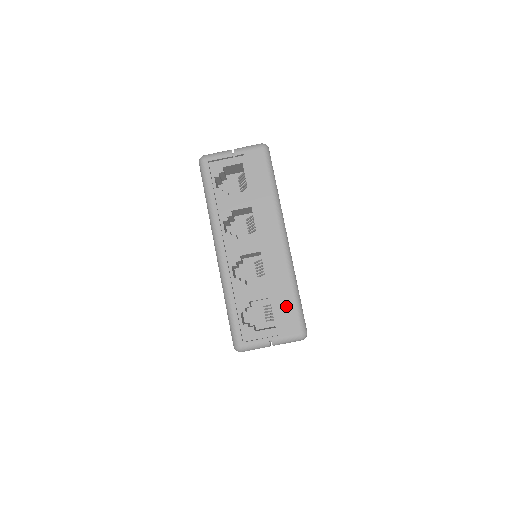
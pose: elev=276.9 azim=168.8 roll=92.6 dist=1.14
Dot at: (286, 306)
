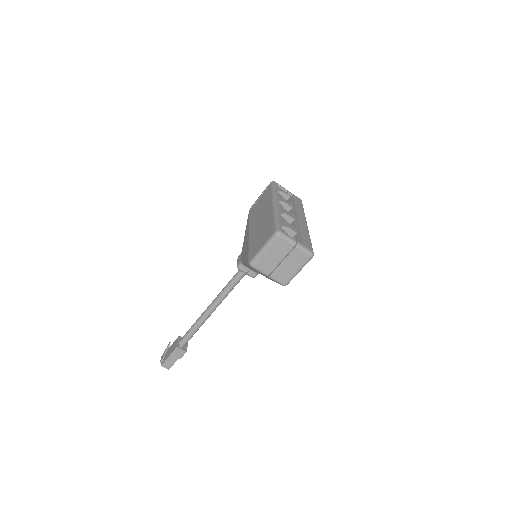
Dot at: (306, 239)
